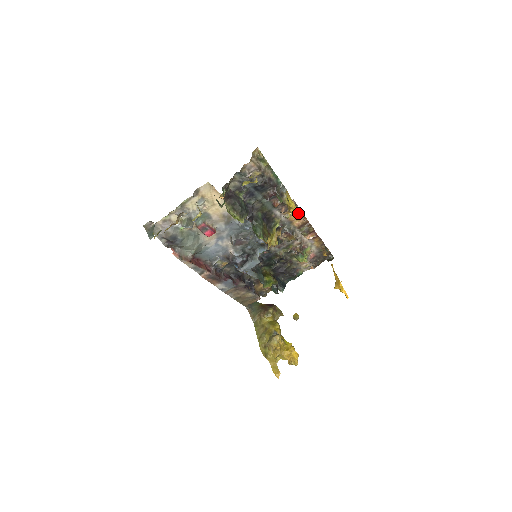
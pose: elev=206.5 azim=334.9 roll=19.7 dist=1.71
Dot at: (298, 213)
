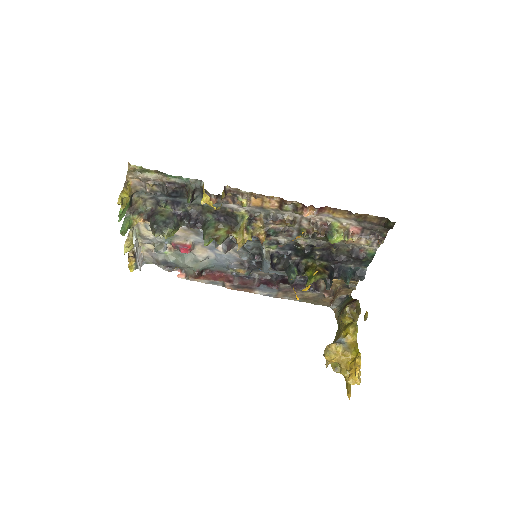
Dot at: (213, 206)
